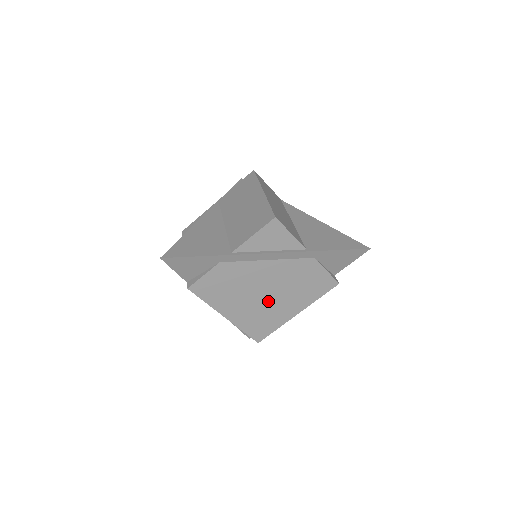
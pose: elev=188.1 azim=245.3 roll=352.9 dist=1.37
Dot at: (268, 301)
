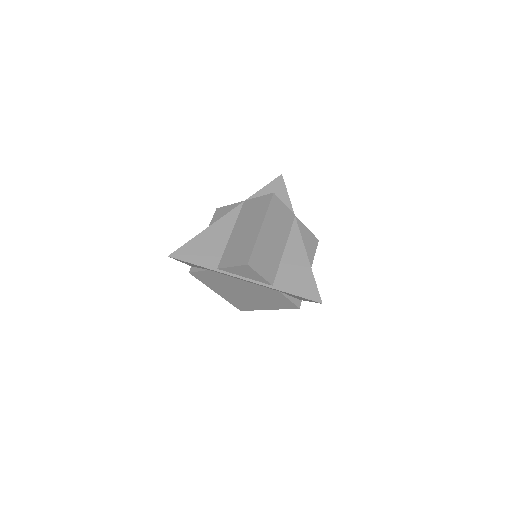
Dot at: (246, 297)
